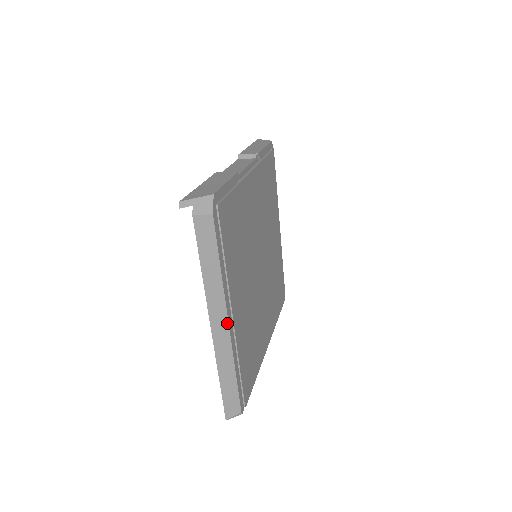
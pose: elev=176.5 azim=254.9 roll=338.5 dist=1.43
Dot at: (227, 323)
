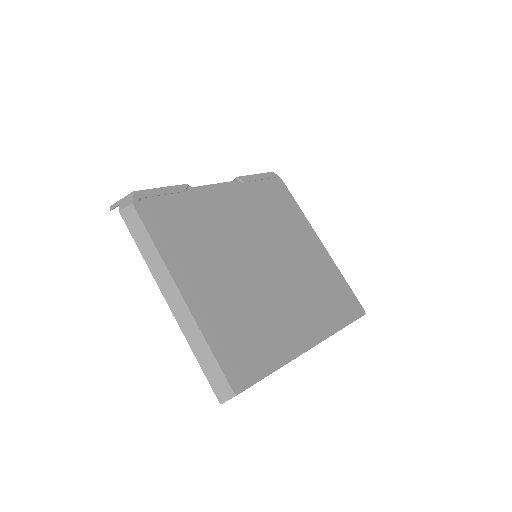
Dot at: (179, 293)
